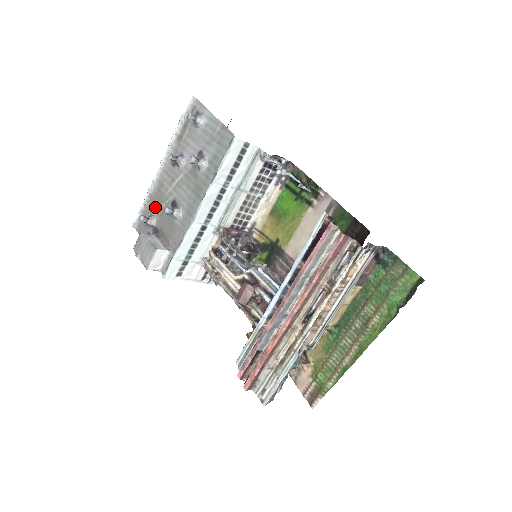
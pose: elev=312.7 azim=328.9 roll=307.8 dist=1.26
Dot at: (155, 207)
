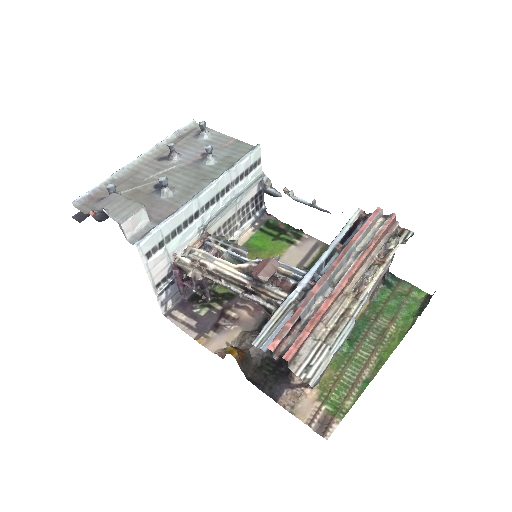
Dot at: (122, 189)
